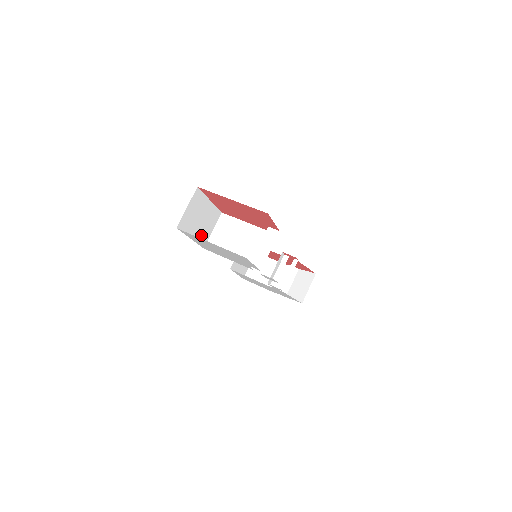
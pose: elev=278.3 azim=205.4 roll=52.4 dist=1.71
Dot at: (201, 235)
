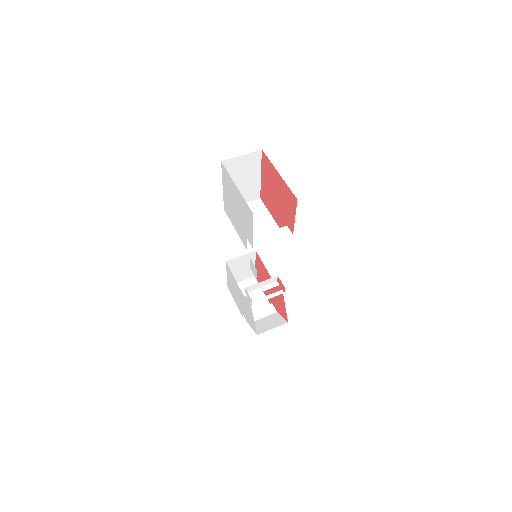
Dot at: occluded
